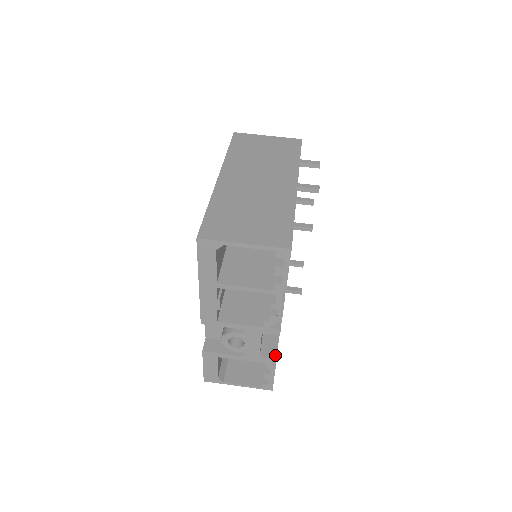
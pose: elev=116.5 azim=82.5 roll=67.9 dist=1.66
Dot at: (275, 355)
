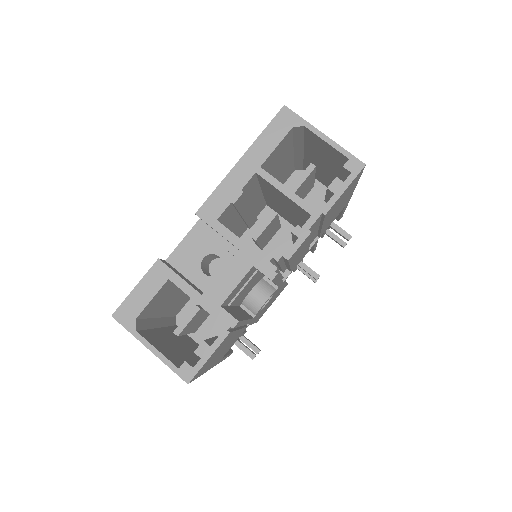
Dot at: (238, 319)
